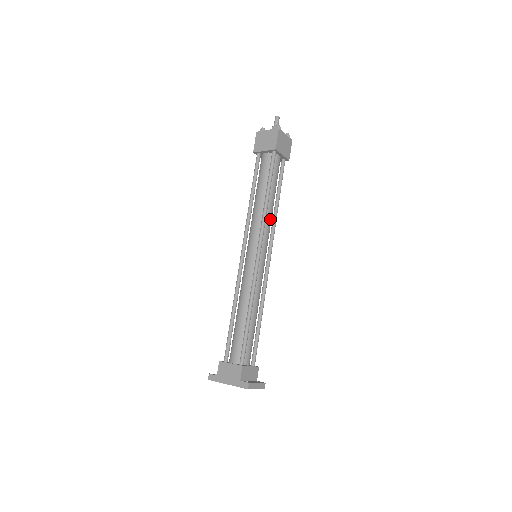
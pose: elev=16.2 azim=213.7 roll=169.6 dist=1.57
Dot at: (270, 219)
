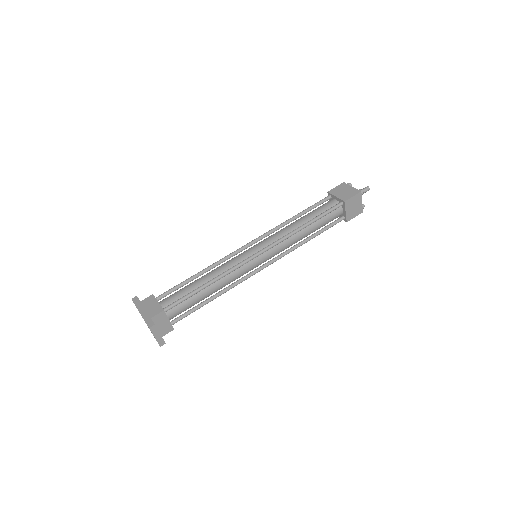
Dot at: (292, 242)
